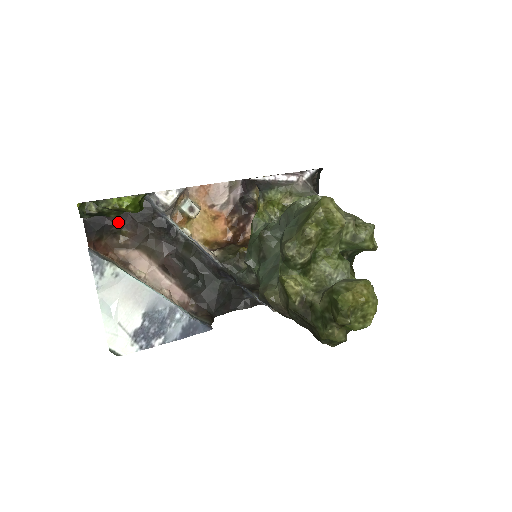
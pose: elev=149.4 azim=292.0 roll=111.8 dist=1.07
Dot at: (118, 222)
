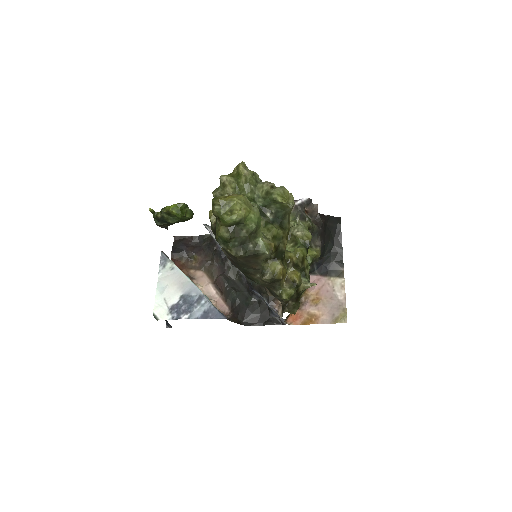
Dot at: (193, 250)
